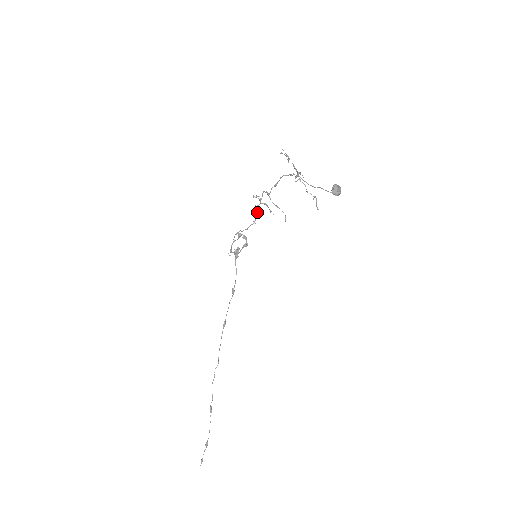
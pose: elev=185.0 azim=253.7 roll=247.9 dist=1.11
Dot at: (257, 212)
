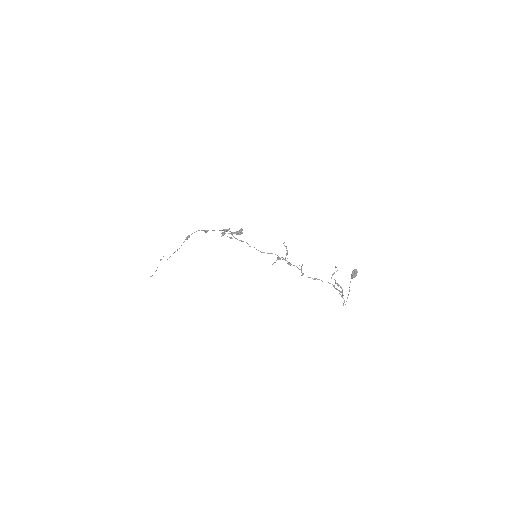
Dot at: occluded
